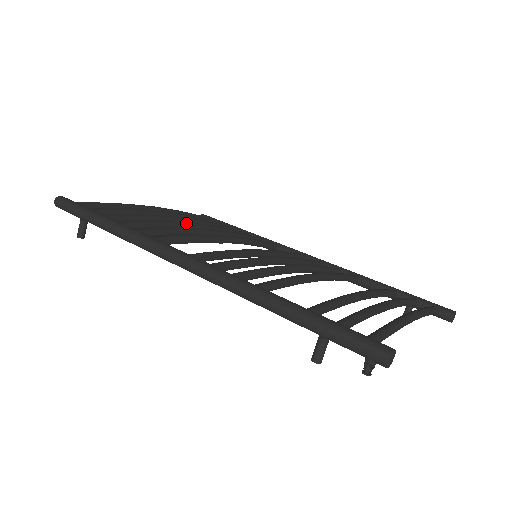
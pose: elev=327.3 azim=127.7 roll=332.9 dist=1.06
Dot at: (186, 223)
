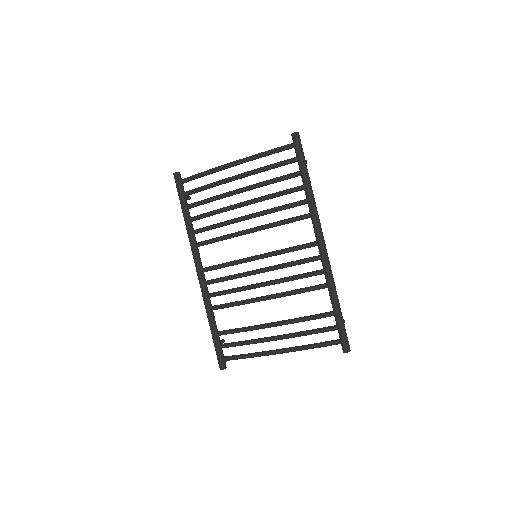
Dot at: (233, 208)
